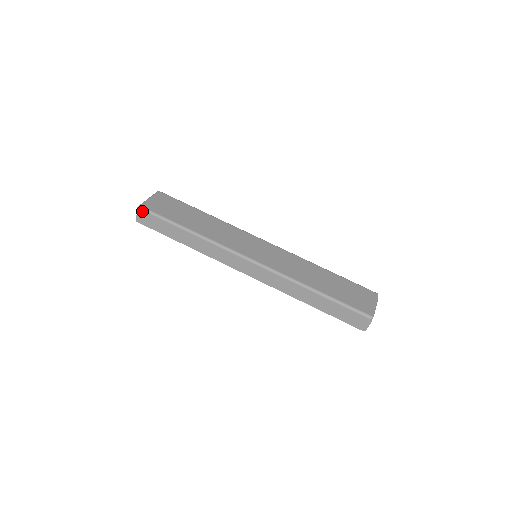
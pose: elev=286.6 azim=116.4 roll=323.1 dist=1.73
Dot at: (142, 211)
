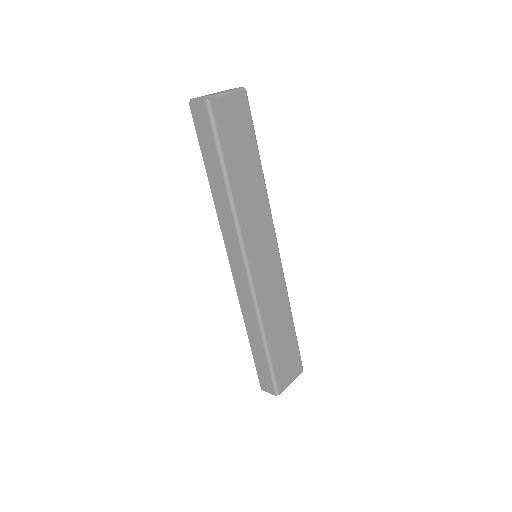
Dot at: (205, 107)
